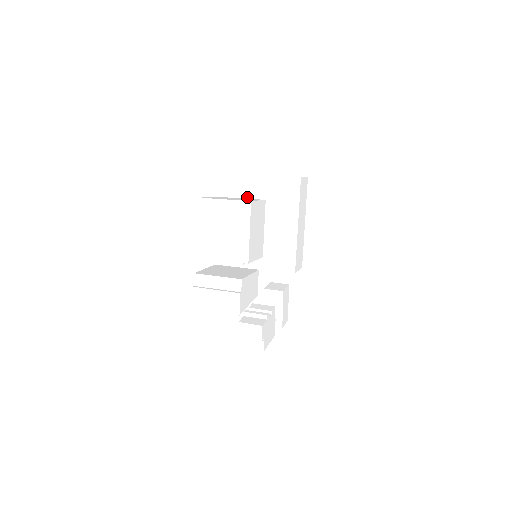
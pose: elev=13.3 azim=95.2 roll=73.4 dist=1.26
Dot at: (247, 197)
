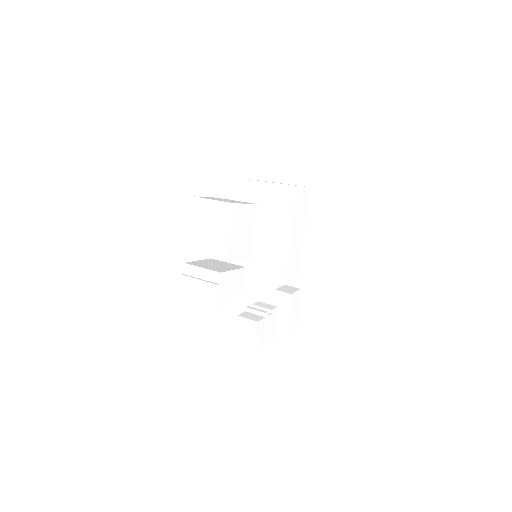
Dot at: (251, 201)
